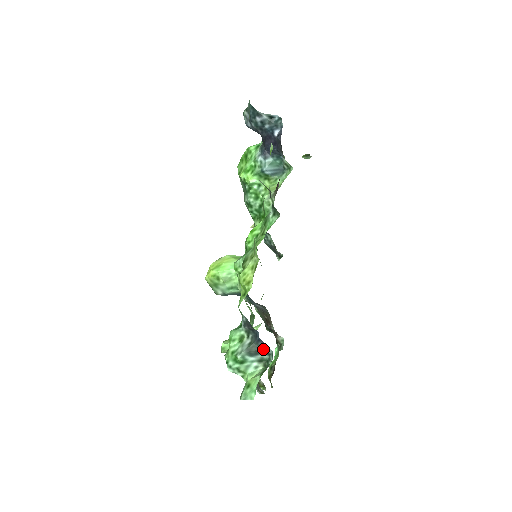
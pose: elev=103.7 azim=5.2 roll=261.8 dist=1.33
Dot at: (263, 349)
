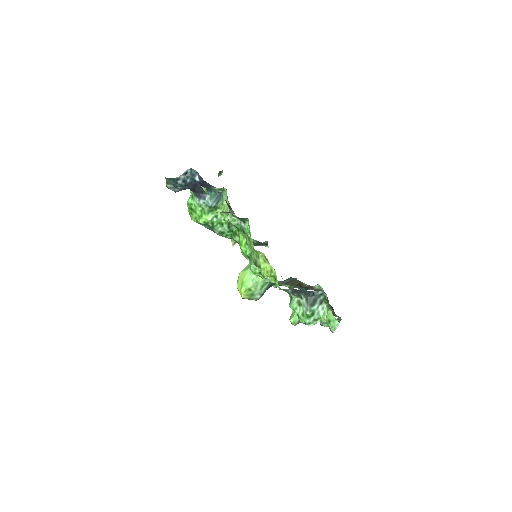
Dot at: (316, 295)
